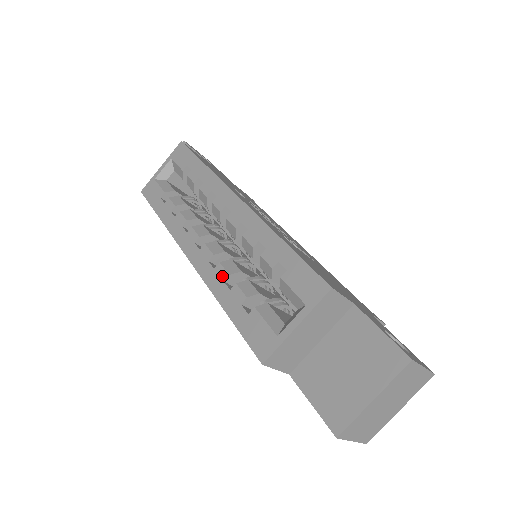
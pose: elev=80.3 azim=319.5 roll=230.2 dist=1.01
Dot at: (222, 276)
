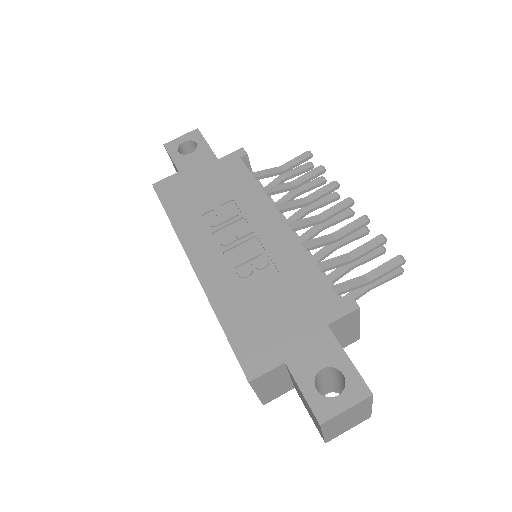
Dot at: occluded
